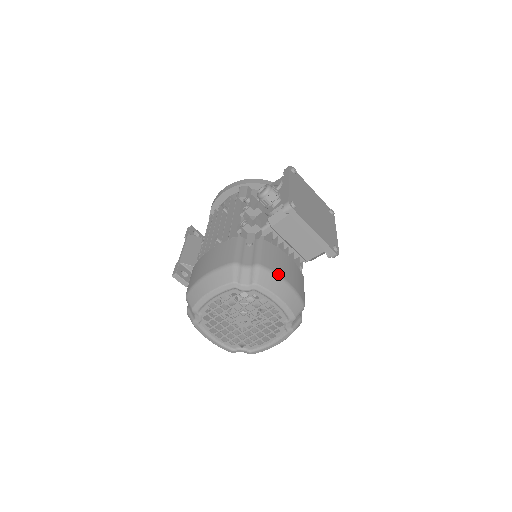
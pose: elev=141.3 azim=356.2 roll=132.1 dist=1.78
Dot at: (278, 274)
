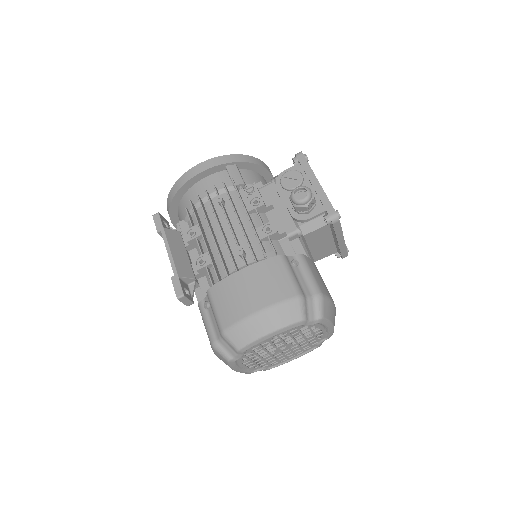
Dot at: (331, 298)
